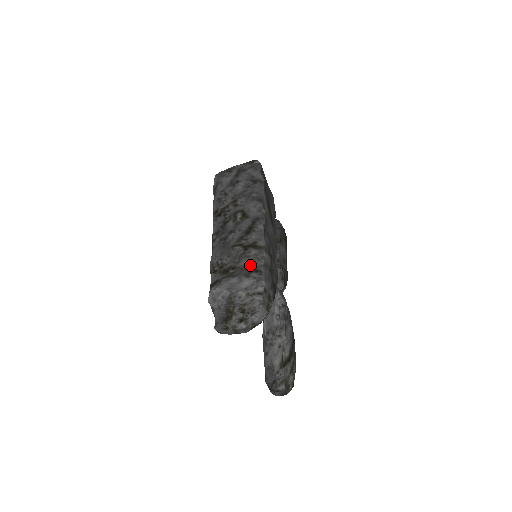
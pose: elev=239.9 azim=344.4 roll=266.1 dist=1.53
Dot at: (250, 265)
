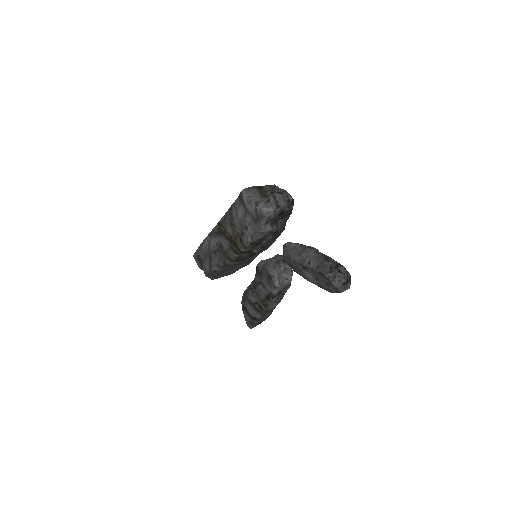
Dot at: occluded
